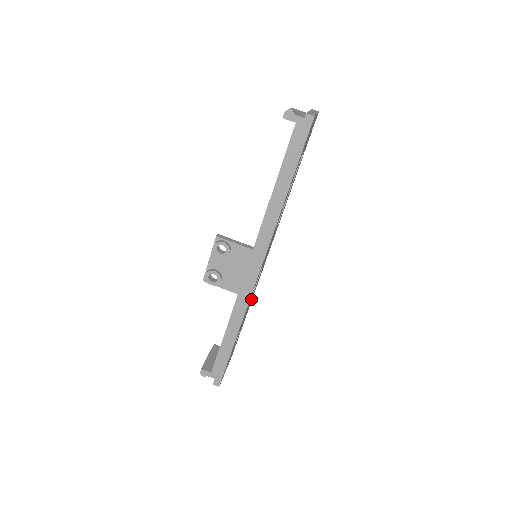
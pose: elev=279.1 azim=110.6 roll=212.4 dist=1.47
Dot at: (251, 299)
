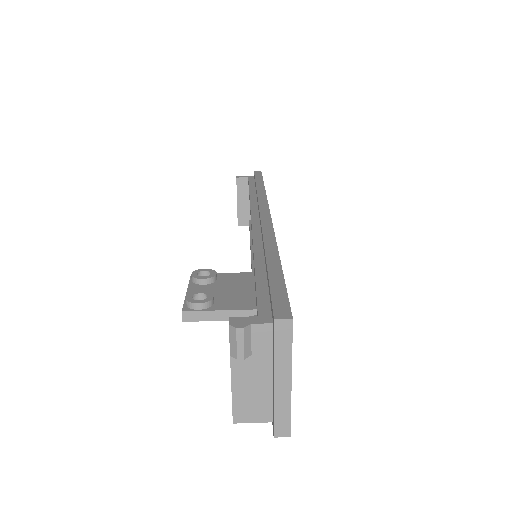
Dot at: occluded
